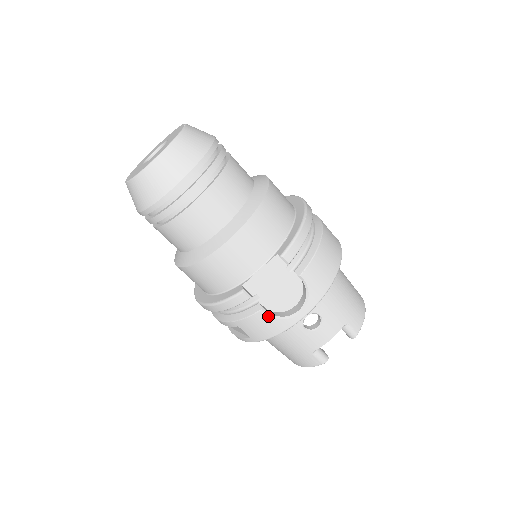
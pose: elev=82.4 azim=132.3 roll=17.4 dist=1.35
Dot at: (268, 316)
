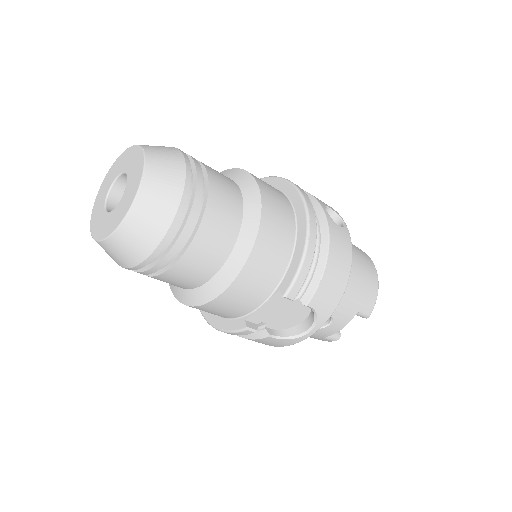
Dot at: (276, 339)
